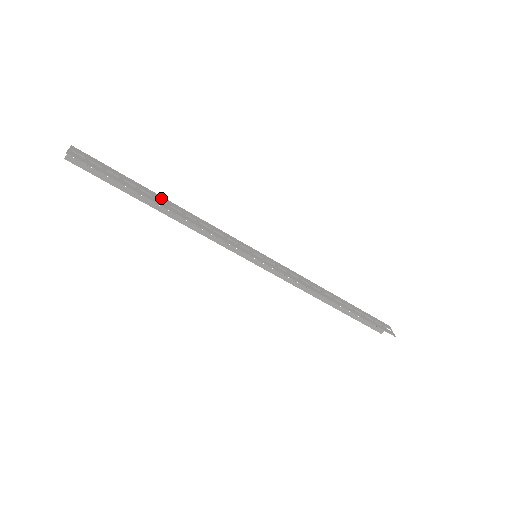
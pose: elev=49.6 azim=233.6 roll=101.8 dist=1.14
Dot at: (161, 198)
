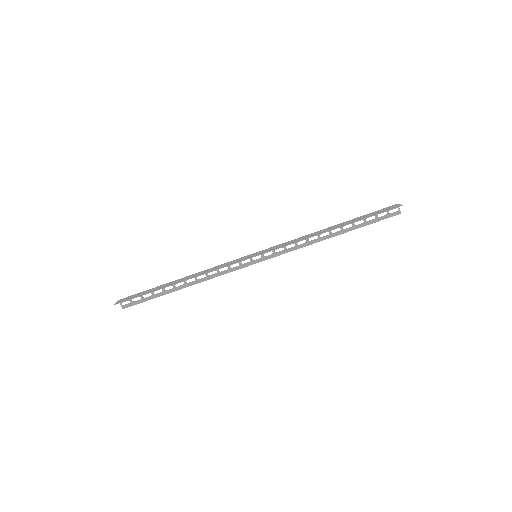
Dot at: (177, 280)
